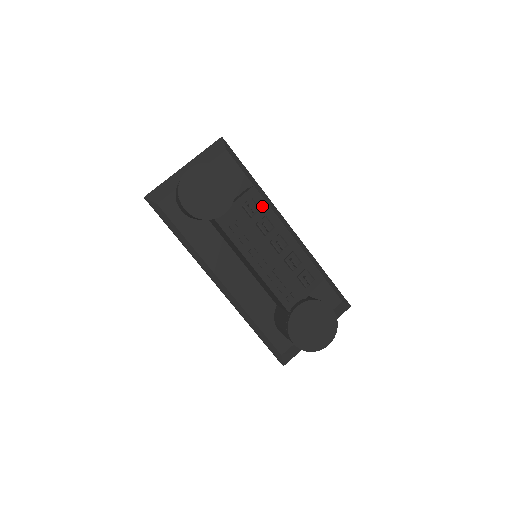
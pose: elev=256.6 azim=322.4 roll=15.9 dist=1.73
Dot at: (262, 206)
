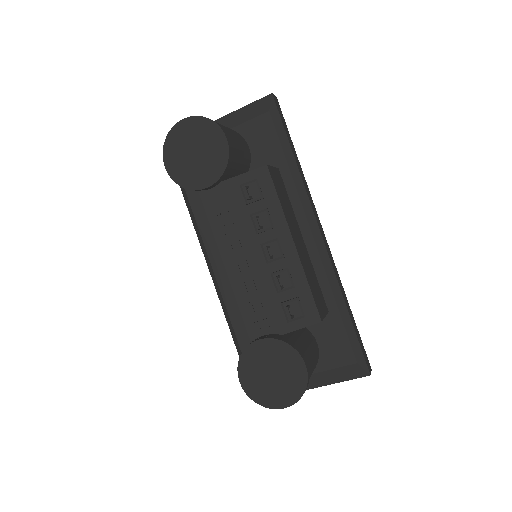
Dot at: (269, 194)
